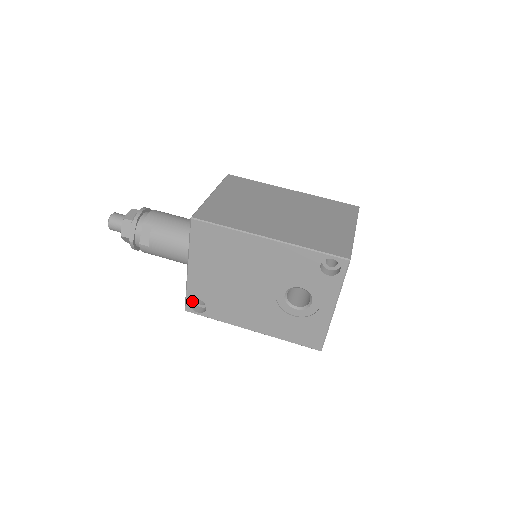
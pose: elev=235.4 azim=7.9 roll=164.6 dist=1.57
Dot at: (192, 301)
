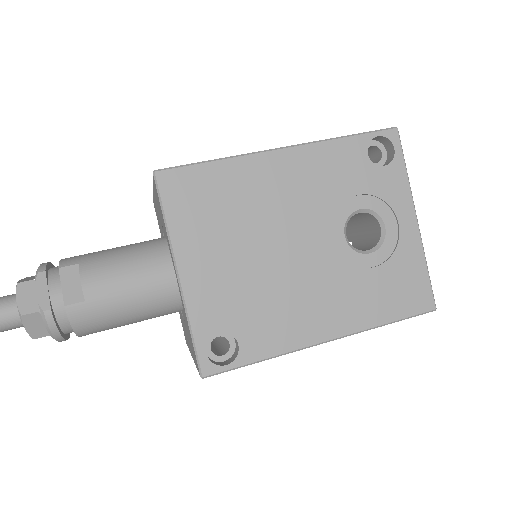
Dot at: occluded
